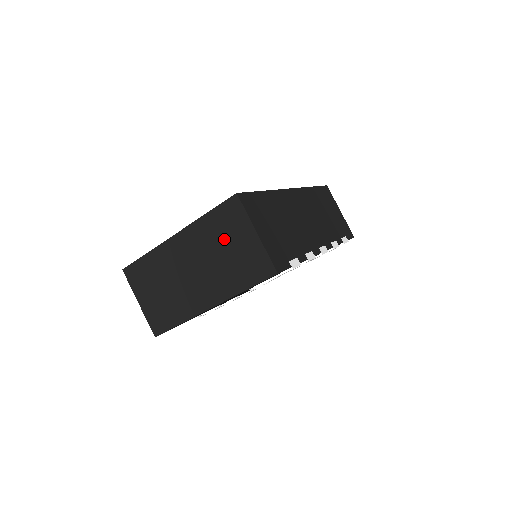
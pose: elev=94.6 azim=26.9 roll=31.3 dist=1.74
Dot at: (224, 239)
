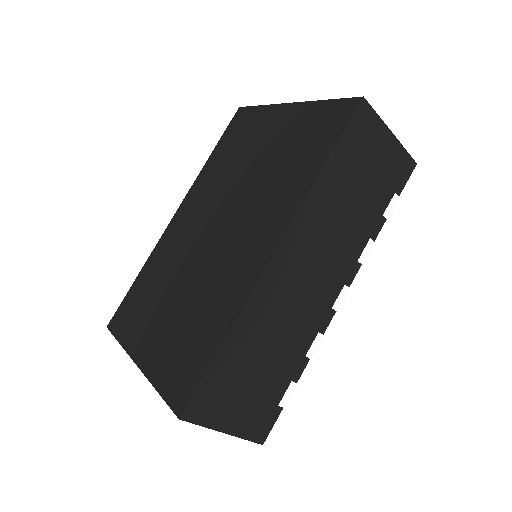
Dot at: occluded
